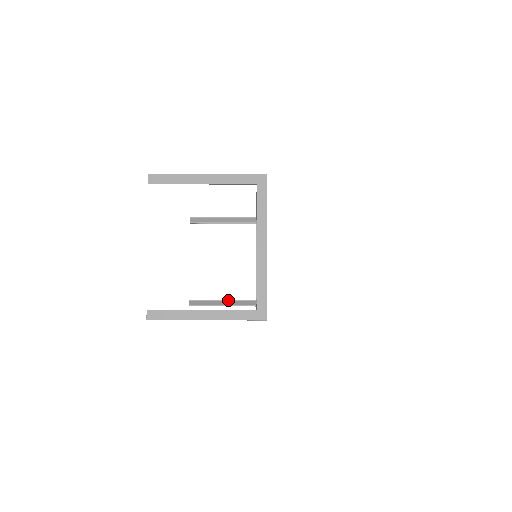
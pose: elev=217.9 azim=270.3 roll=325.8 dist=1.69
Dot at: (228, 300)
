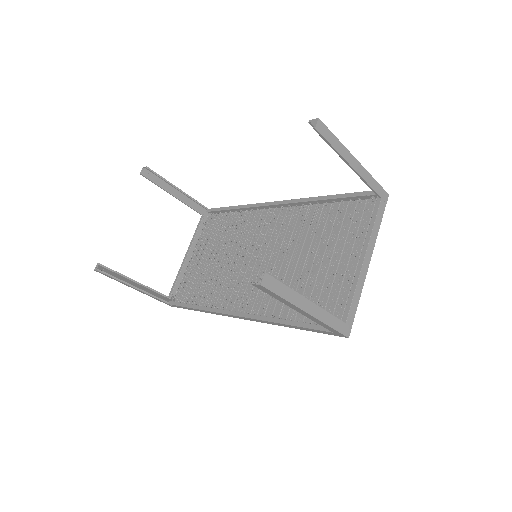
Dot at: (141, 284)
